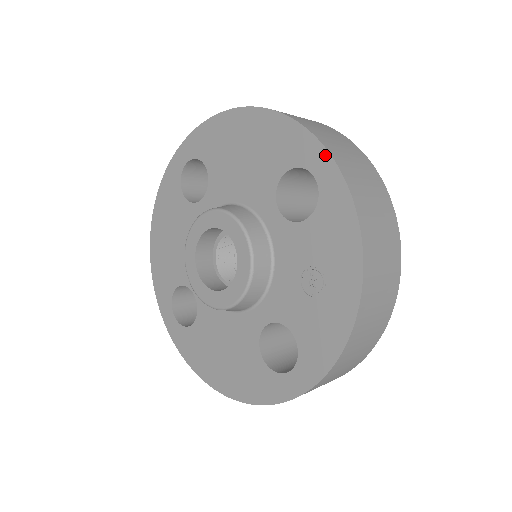
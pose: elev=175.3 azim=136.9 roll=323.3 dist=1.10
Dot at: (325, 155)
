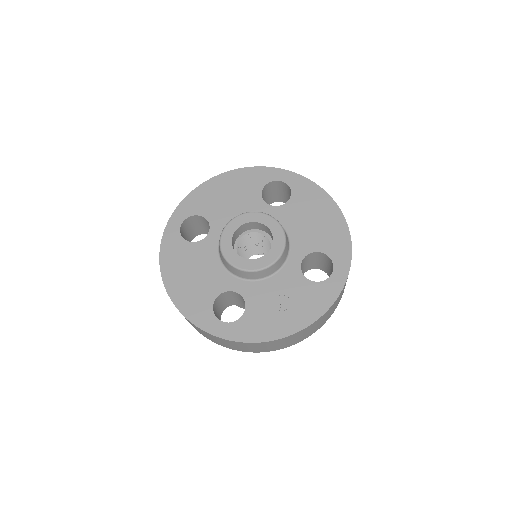
Dot at: (347, 271)
